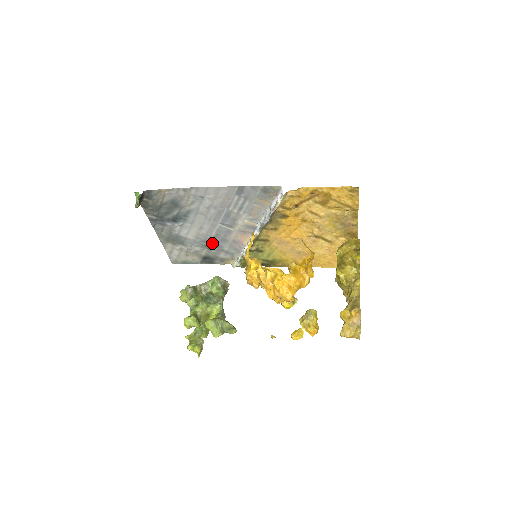
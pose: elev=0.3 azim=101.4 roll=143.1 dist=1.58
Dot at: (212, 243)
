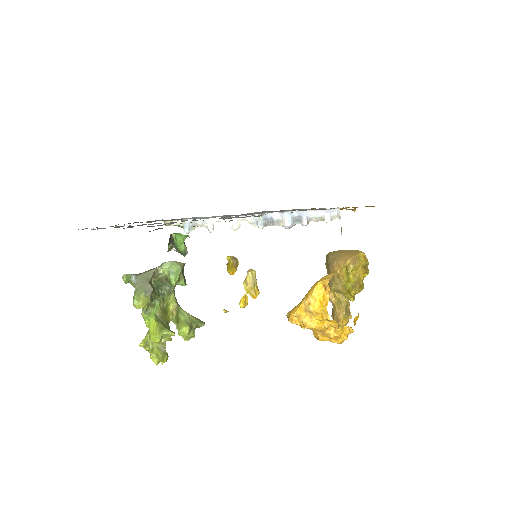
Dot at: occluded
